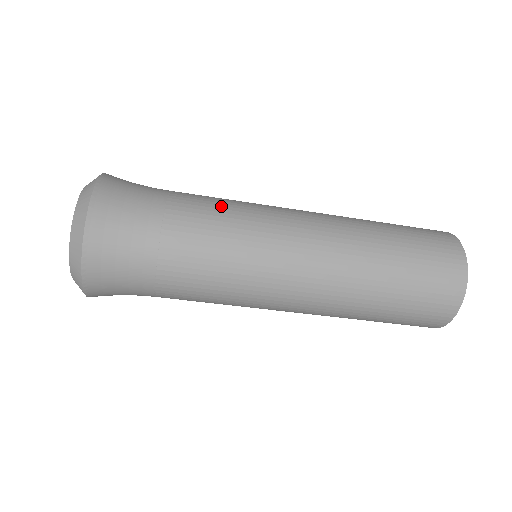
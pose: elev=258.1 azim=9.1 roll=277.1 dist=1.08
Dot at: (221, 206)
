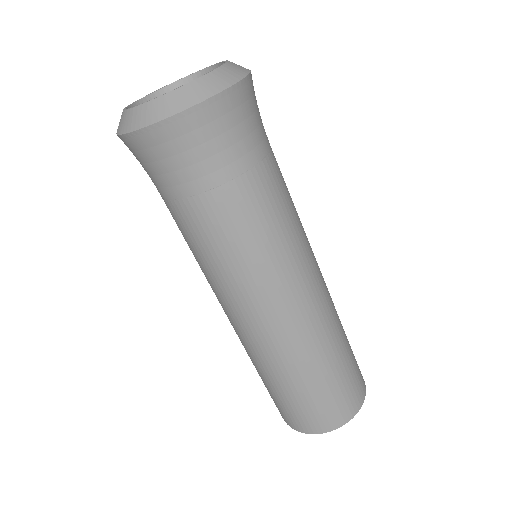
Dot at: (291, 202)
